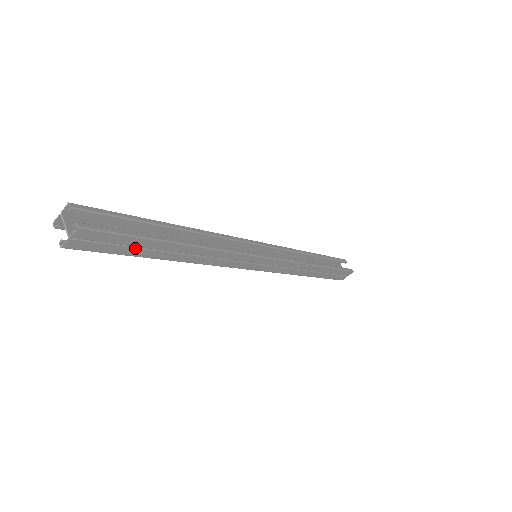
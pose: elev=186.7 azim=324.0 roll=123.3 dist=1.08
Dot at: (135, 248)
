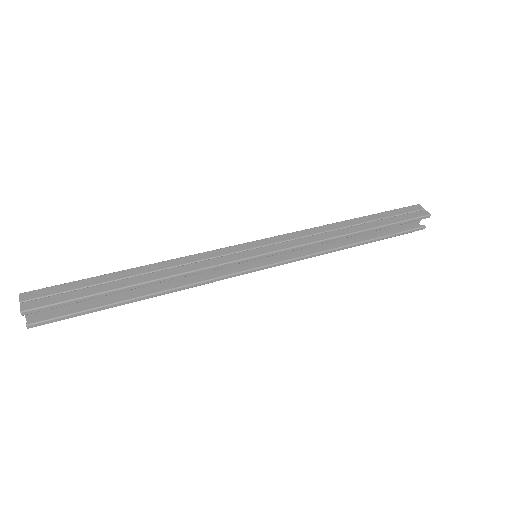
Dot at: (92, 302)
